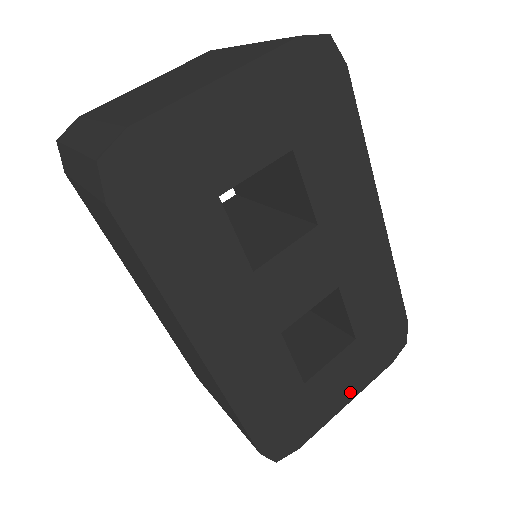
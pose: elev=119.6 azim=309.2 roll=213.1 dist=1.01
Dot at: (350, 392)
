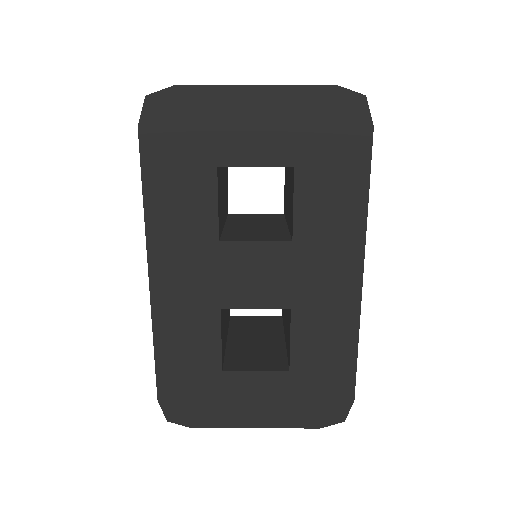
Dot at: (263, 419)
